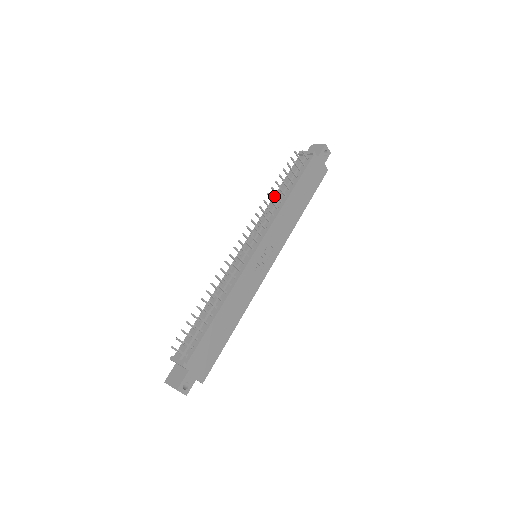
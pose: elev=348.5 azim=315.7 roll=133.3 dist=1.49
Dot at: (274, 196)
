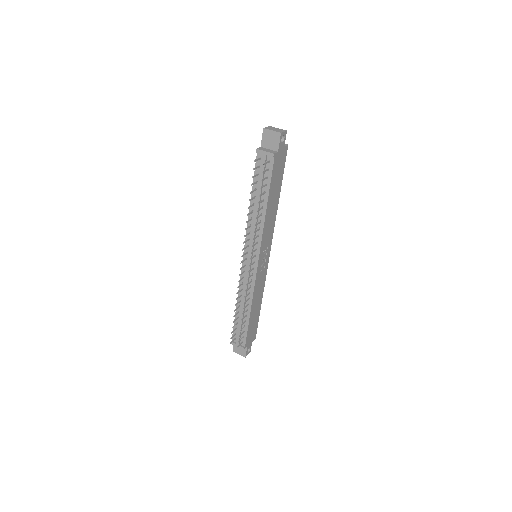
Dot at: occluded
